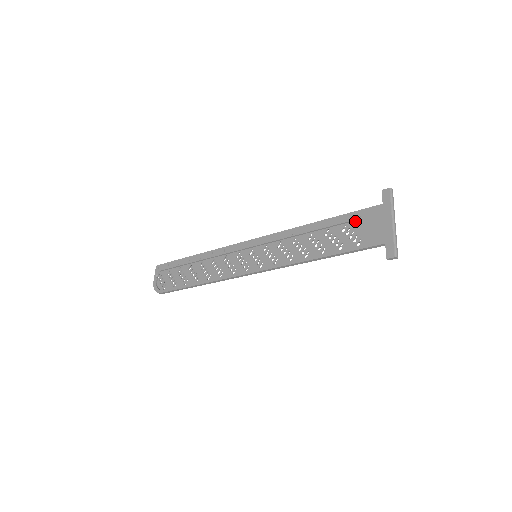
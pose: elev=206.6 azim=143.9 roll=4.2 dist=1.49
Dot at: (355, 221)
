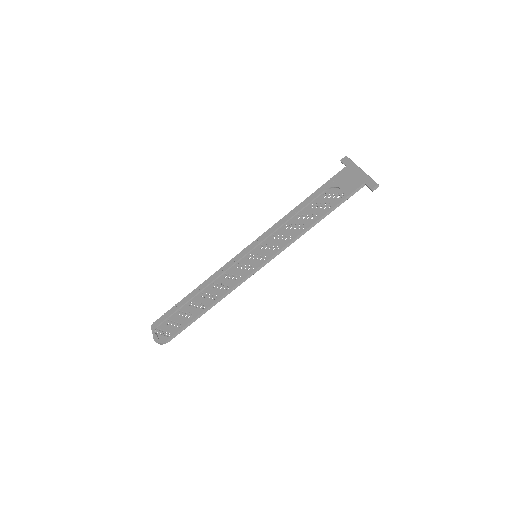
Dot at: (331, 186)
